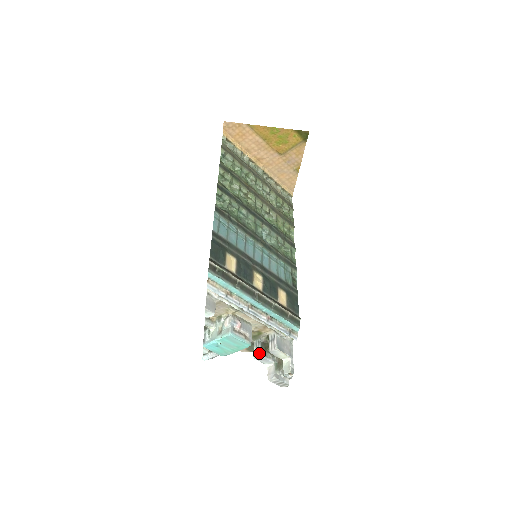
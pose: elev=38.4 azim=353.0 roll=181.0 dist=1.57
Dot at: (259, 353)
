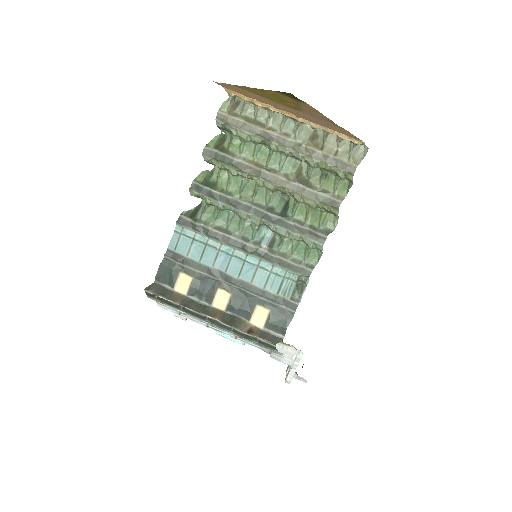
Dot at: occluded
